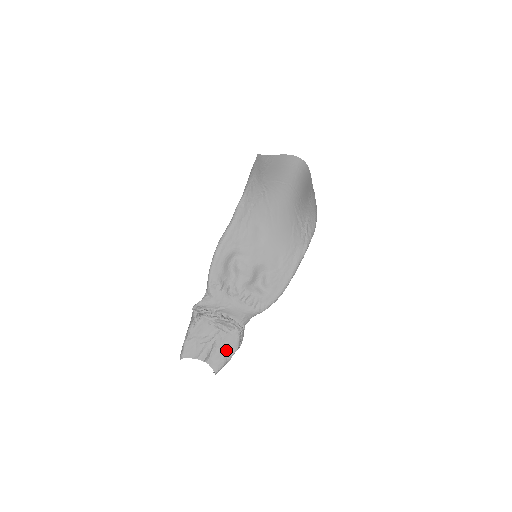
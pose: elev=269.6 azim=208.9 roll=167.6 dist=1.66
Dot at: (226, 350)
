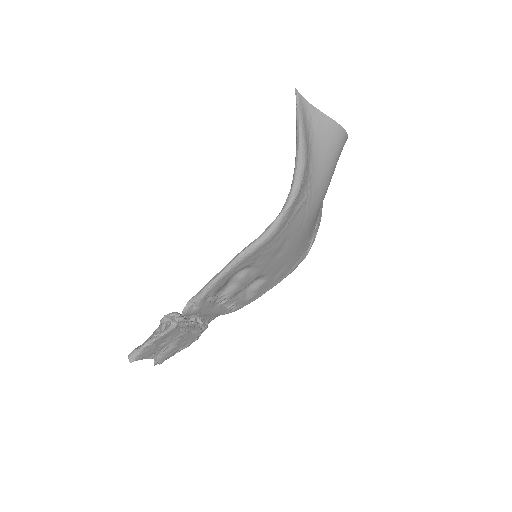
Dot at: (181, 346)
